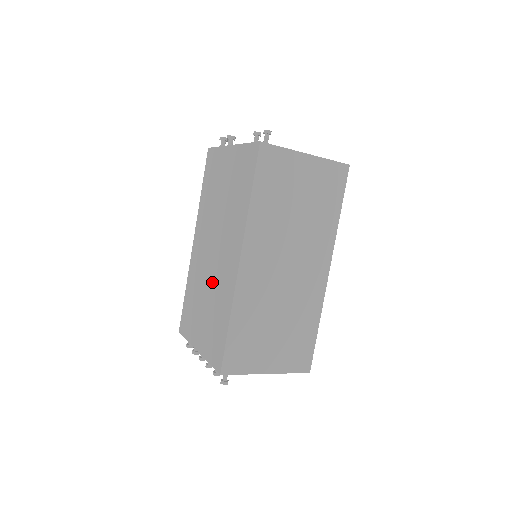
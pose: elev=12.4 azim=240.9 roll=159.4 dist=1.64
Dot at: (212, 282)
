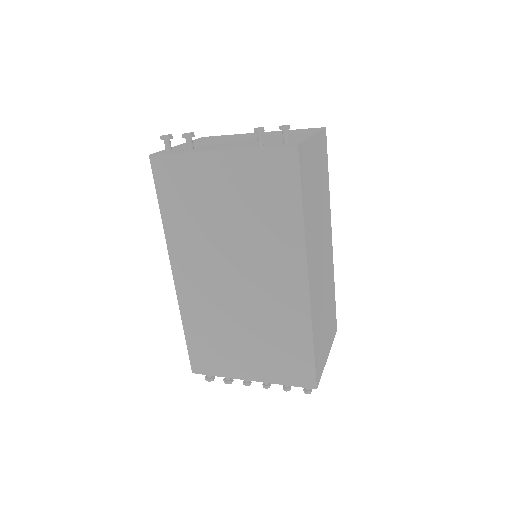
Dot at: (252, 310)
